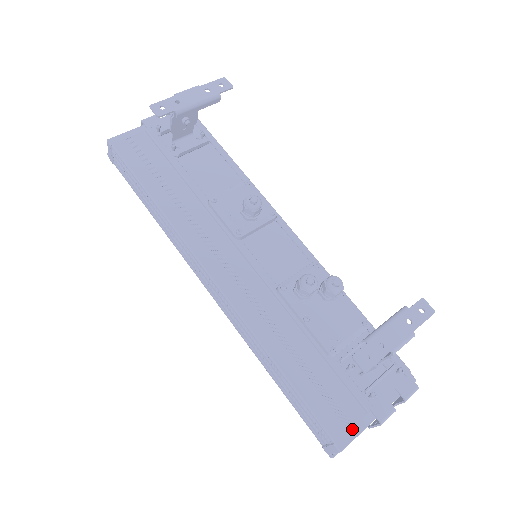
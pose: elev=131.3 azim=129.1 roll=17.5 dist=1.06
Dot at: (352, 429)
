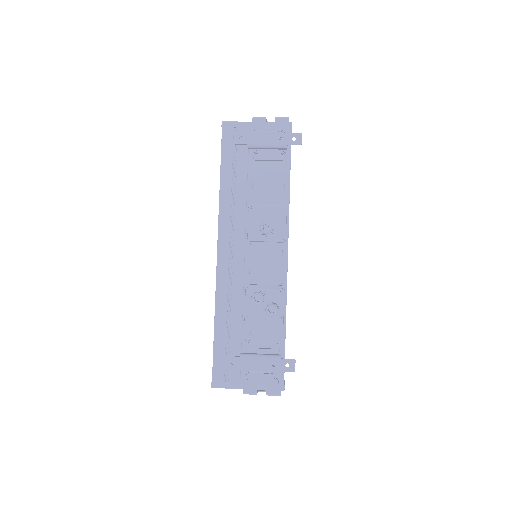
Dot at: (226, 383)
